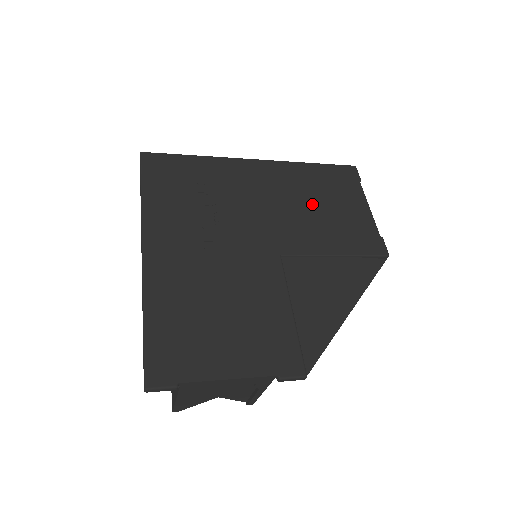
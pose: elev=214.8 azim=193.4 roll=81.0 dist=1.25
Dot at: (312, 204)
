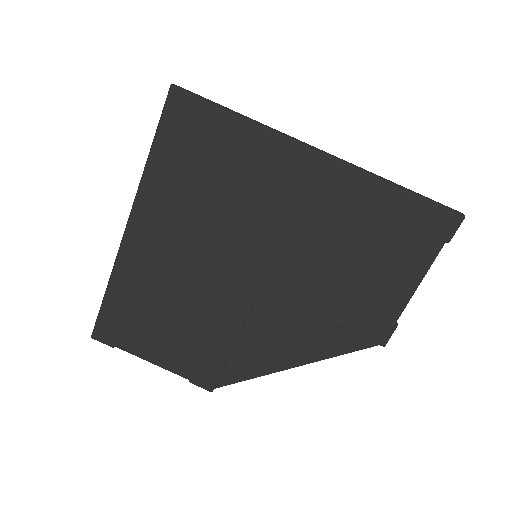
Dot at: (344, 249)
